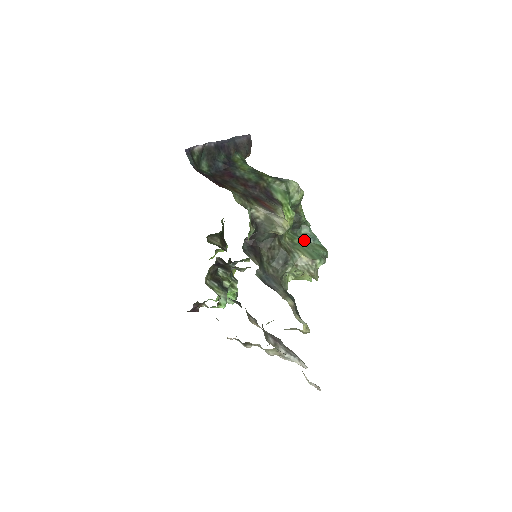
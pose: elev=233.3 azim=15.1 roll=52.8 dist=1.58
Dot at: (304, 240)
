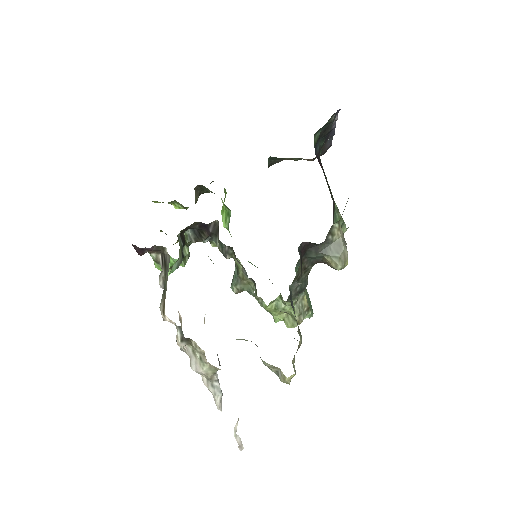
Dot at: occluded
